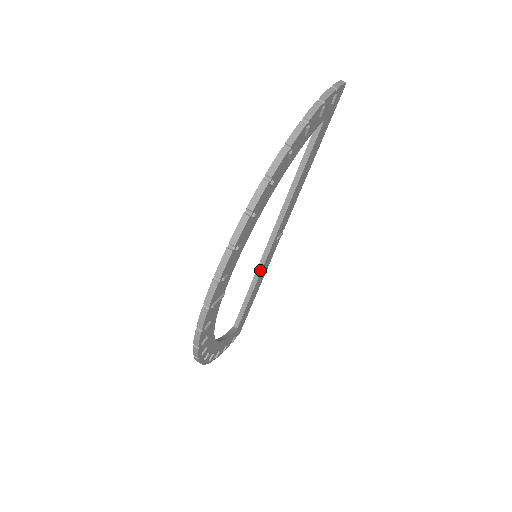
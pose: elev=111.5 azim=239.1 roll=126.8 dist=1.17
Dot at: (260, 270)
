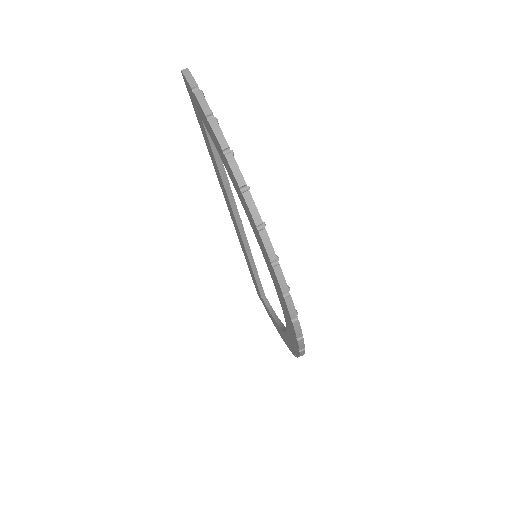
Dot at: (249, 252)
